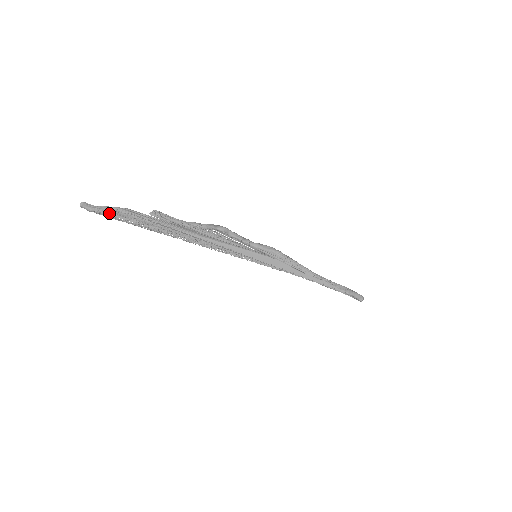
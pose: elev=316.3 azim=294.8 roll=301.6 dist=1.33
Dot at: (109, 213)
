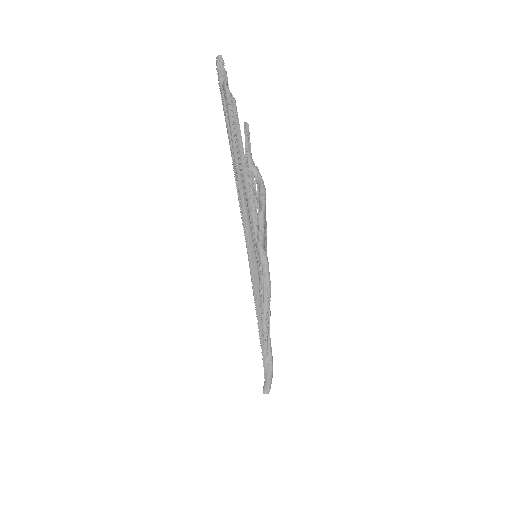
Dot at: (223, 88)
